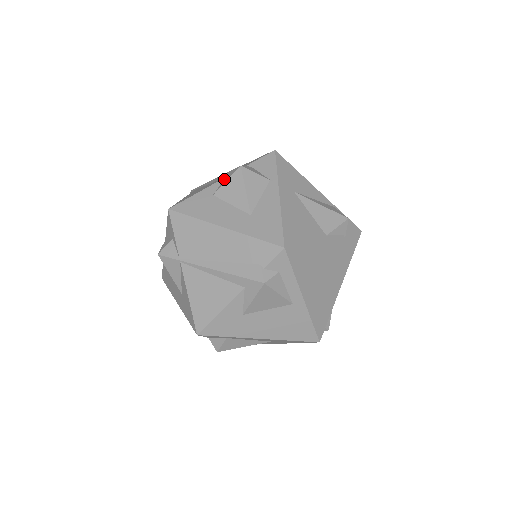
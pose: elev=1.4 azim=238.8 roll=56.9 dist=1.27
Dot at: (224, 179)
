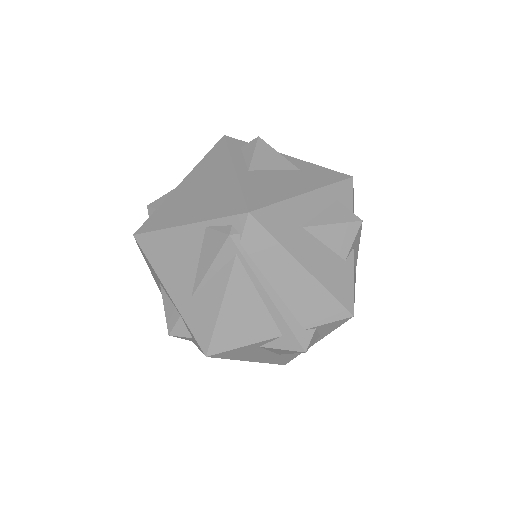
Dot at: (281, 340)
